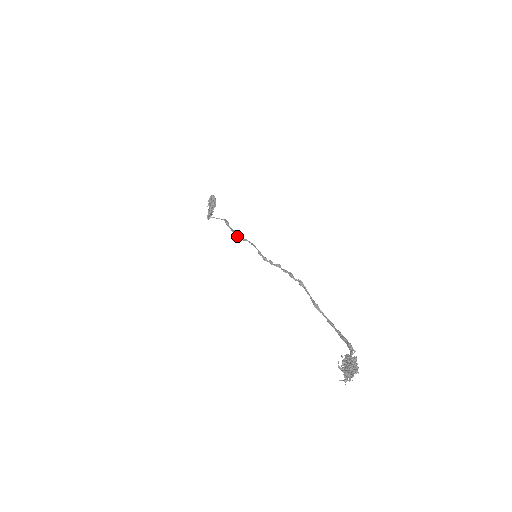
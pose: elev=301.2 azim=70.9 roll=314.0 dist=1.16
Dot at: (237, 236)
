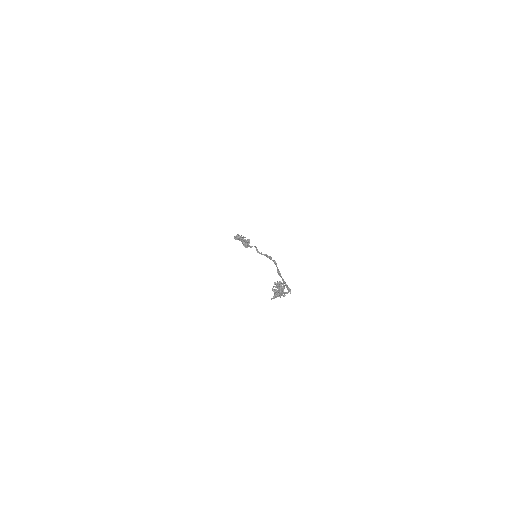
Dot at: (248, 245)
